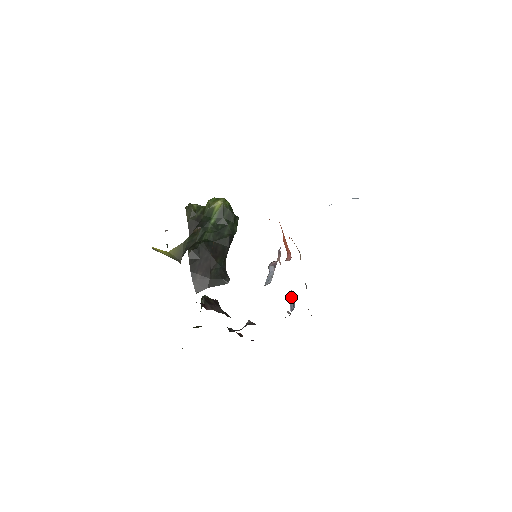
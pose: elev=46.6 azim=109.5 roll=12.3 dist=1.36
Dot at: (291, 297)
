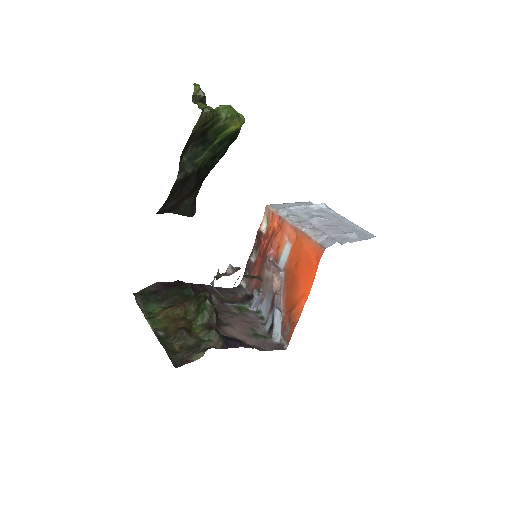
Dot at: (258, 299)
